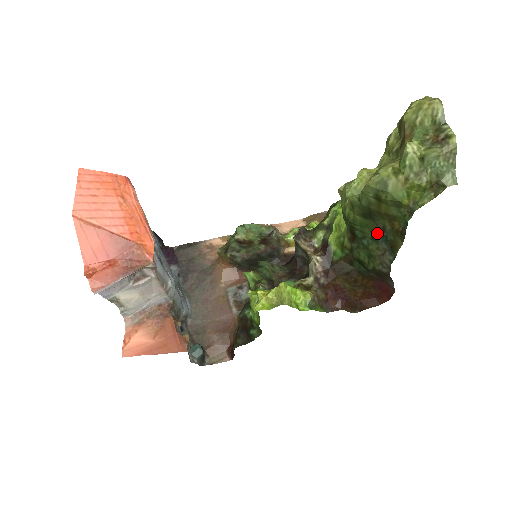
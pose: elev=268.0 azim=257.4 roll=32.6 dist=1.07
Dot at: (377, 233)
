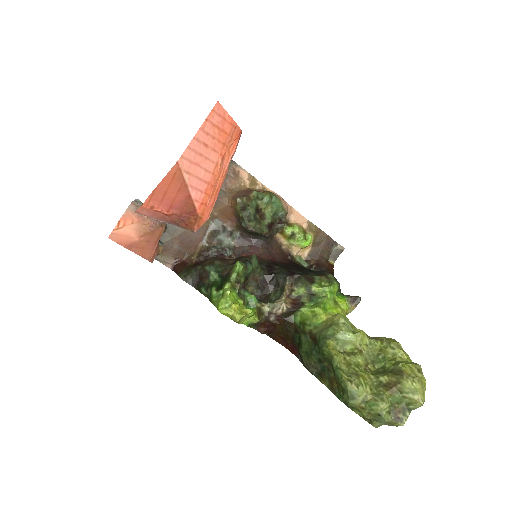
Dot at: (324, 363)
